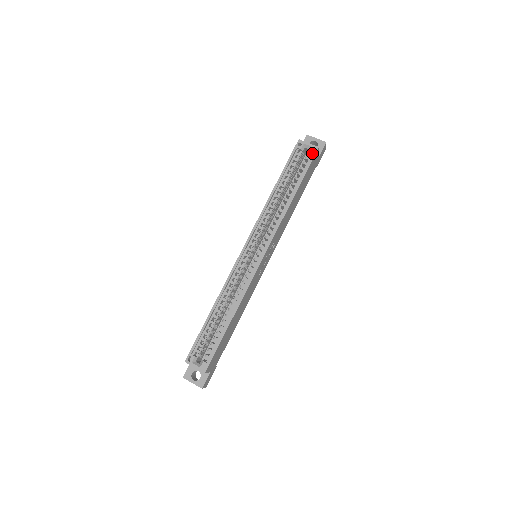
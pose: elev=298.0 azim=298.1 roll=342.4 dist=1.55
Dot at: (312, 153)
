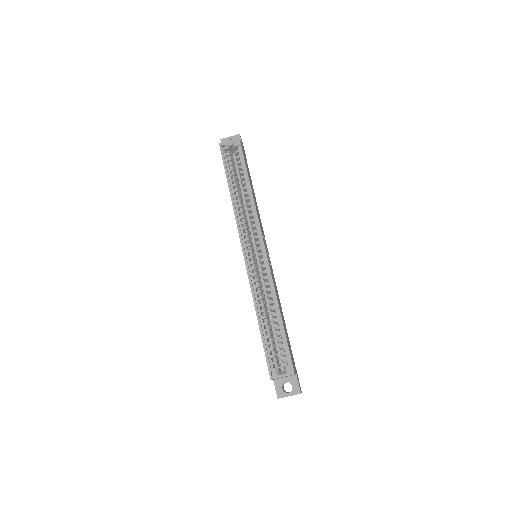
Dot at: (237, 145)
